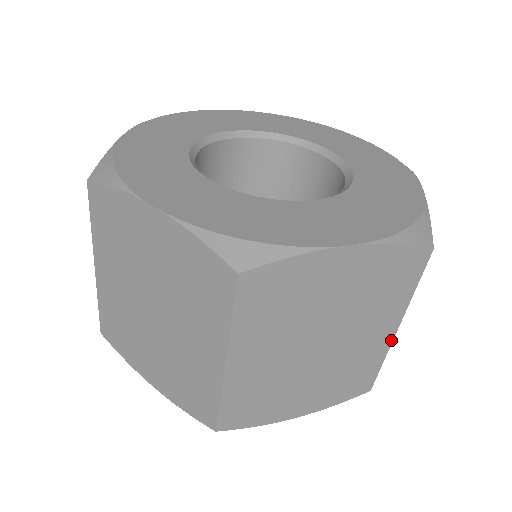
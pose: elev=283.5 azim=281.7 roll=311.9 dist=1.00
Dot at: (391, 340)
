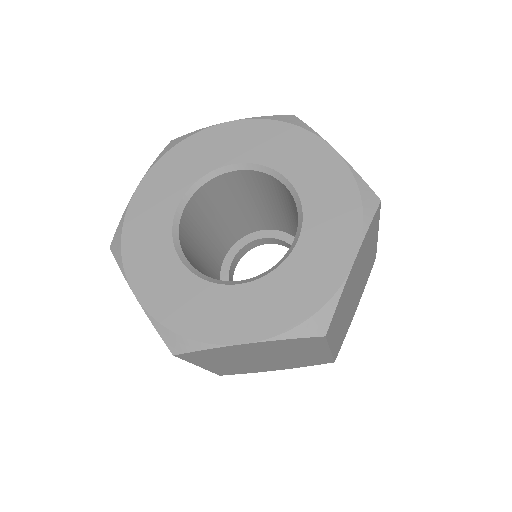
Dot at: (377, 239)
